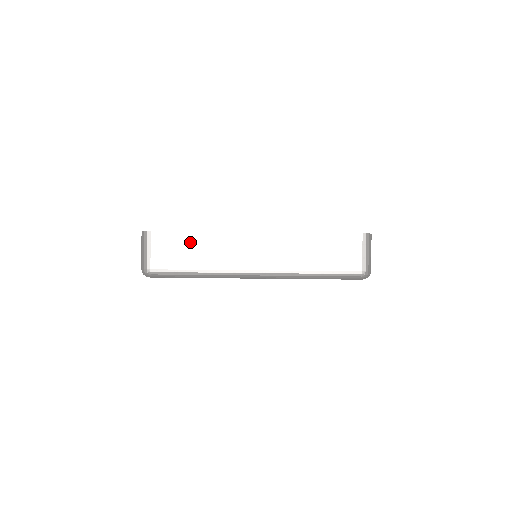
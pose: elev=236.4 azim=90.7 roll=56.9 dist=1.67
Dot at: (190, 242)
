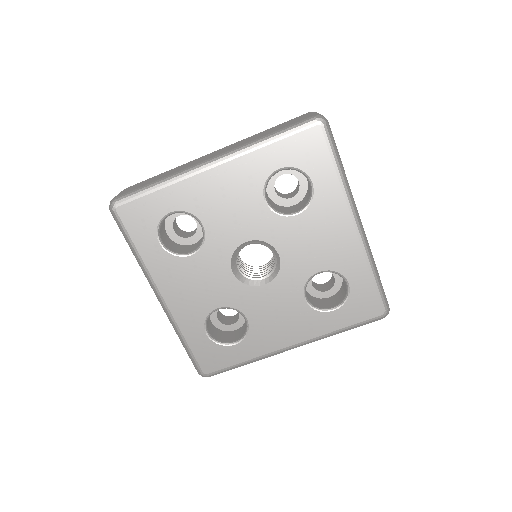
Dot at: occluded
